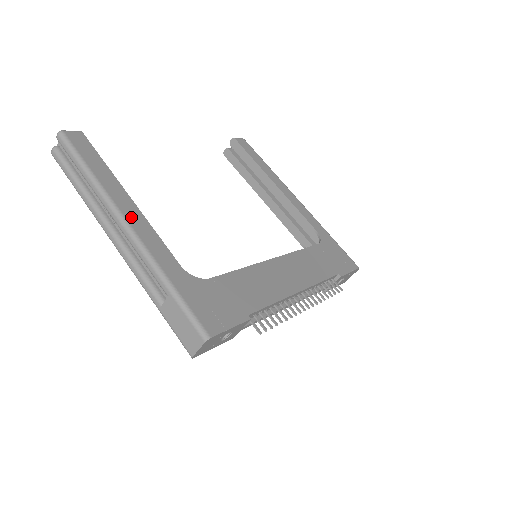
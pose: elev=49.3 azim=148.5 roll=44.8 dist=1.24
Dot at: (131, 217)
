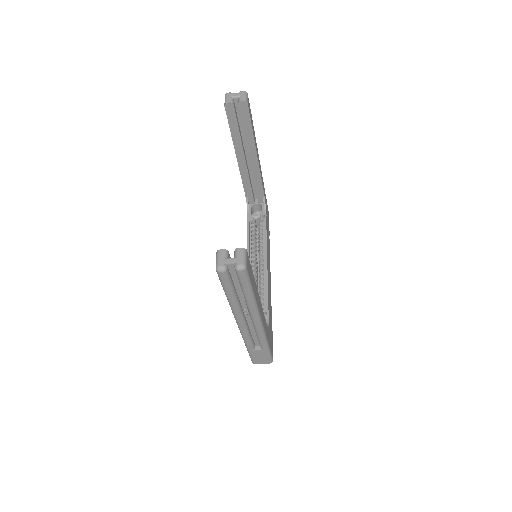
Dot at: occluded
